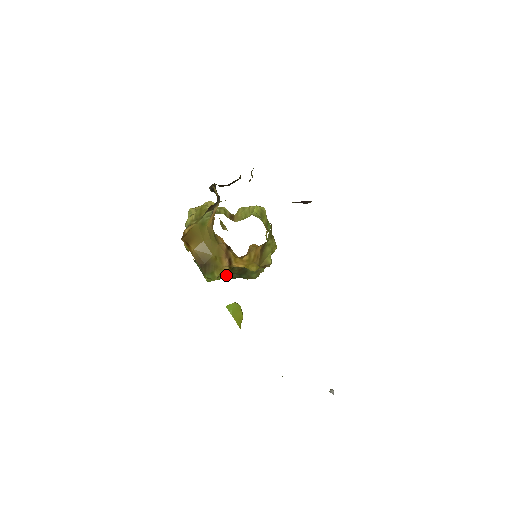
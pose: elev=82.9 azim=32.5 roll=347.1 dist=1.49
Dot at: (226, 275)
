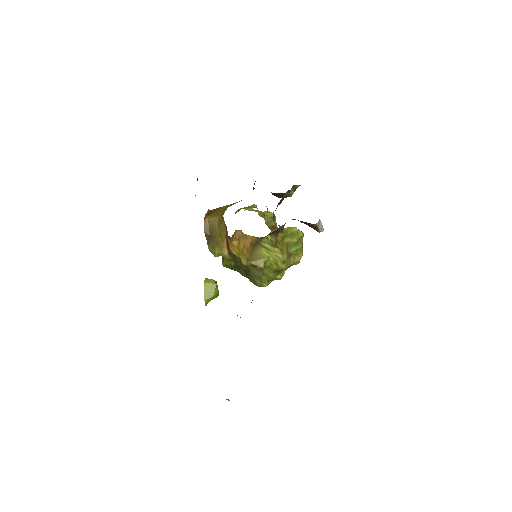
Dot at: (233, 264)
